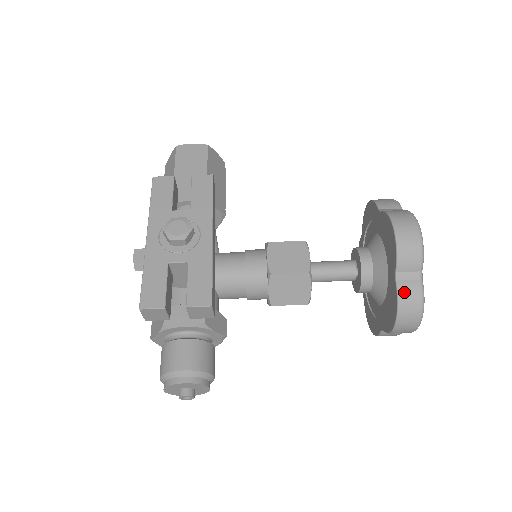
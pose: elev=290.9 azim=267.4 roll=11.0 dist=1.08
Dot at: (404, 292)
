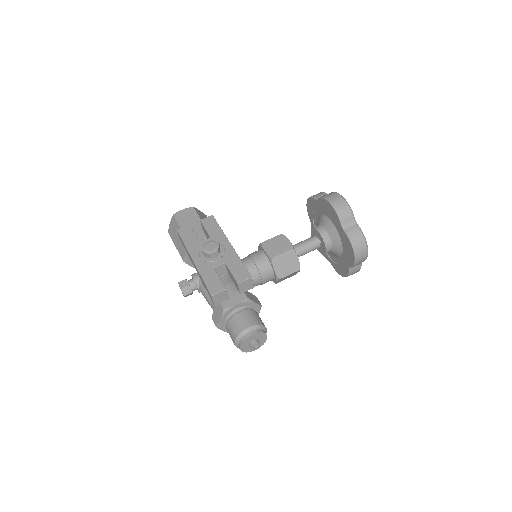
Dot at: (351, 234)
